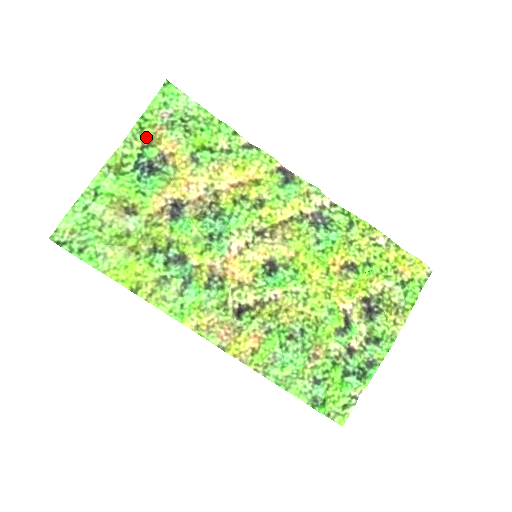
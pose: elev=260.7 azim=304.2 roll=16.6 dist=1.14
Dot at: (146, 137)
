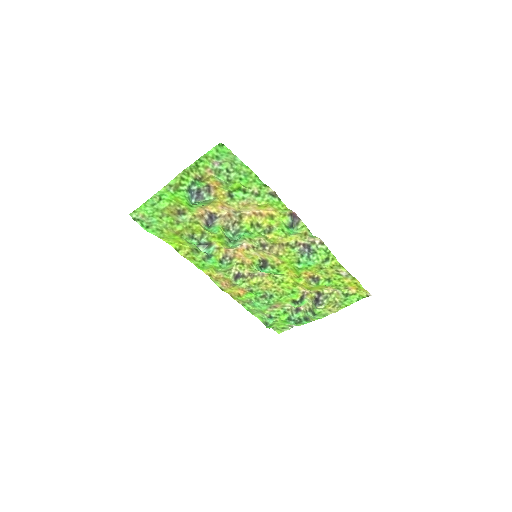
Dot at: (199, 174)
